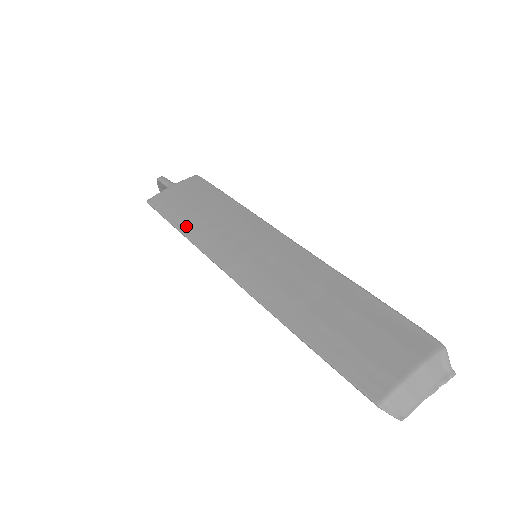
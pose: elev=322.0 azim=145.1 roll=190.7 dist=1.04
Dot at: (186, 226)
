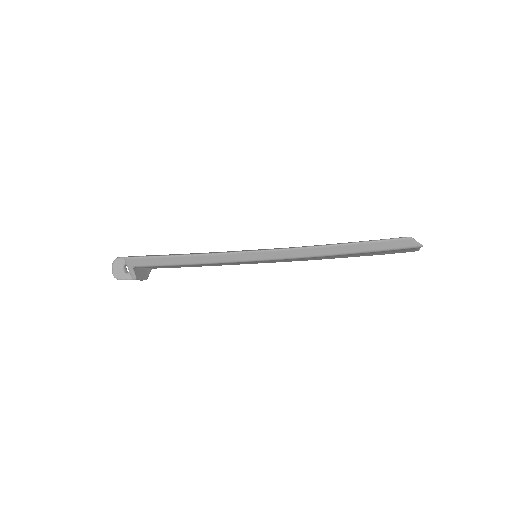
Dot at: occluded
